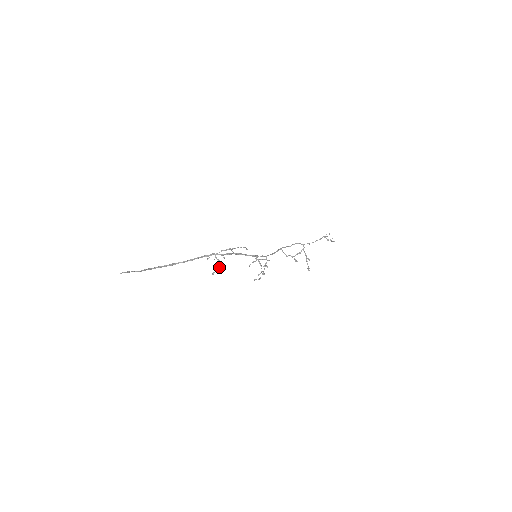
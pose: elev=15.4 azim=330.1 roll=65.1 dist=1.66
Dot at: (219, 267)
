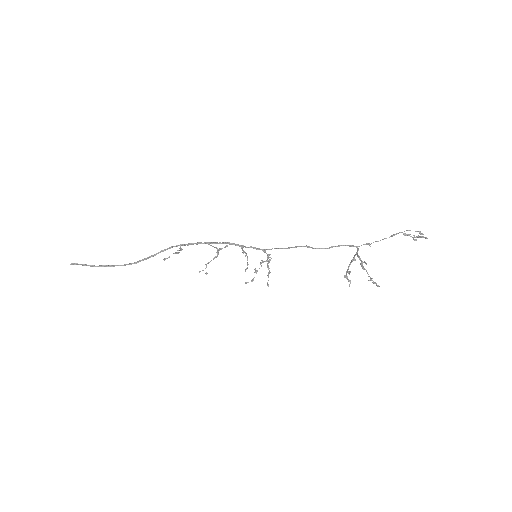
Dot at: occluded
